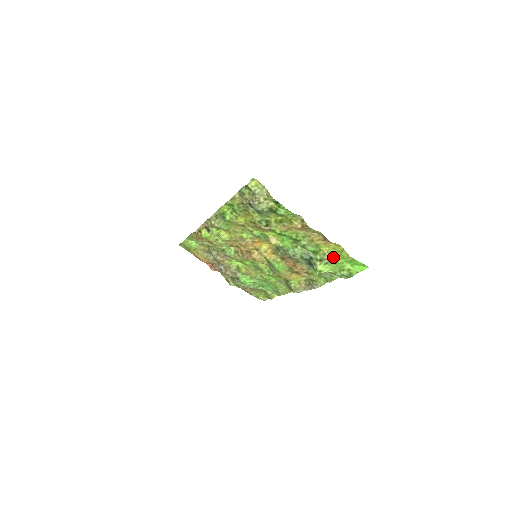
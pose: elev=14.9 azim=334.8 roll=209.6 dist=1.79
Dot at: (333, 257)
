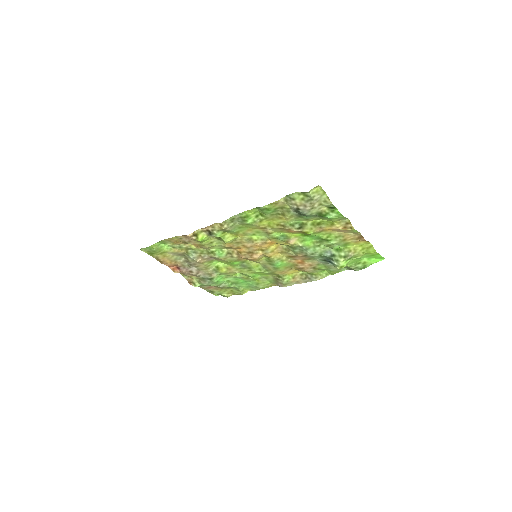
Dot at: (358, 253)
